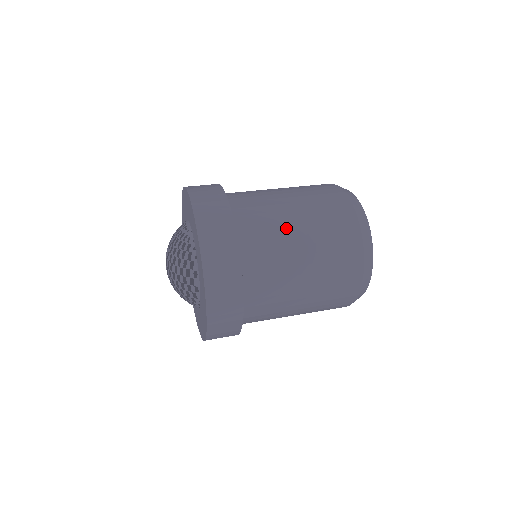
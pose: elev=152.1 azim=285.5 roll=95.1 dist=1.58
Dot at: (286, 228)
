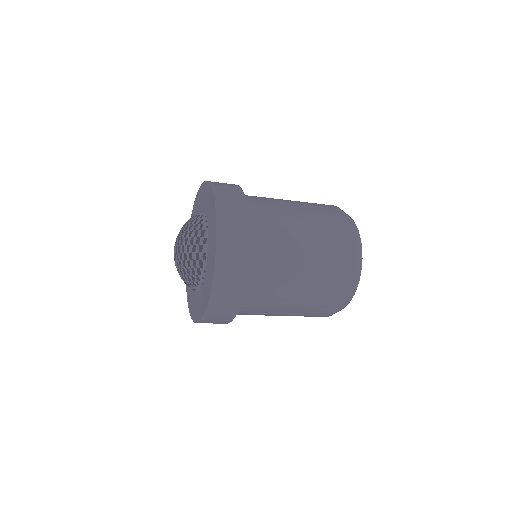
Dot at: (287, 211)
